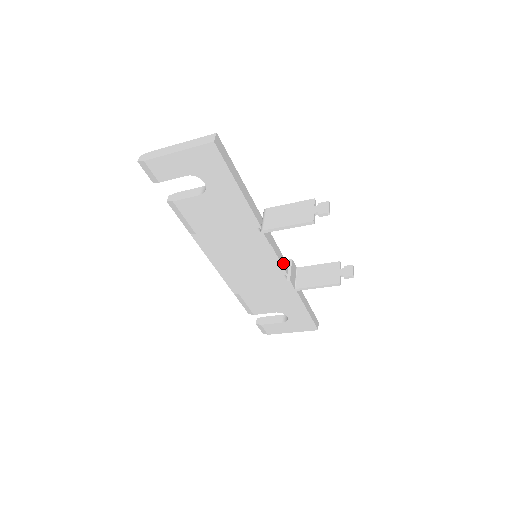
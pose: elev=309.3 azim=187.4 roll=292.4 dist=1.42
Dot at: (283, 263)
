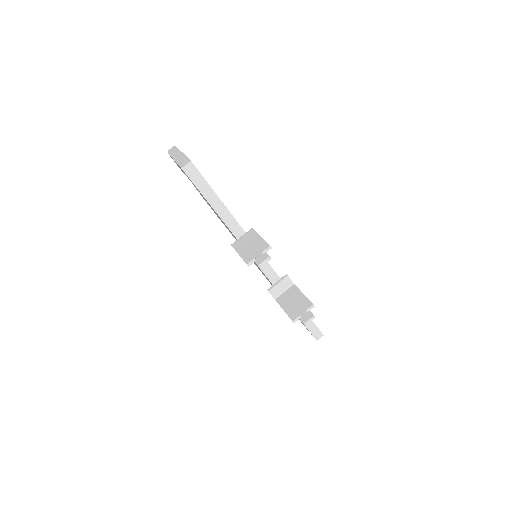
Dot at: (270, 275)
